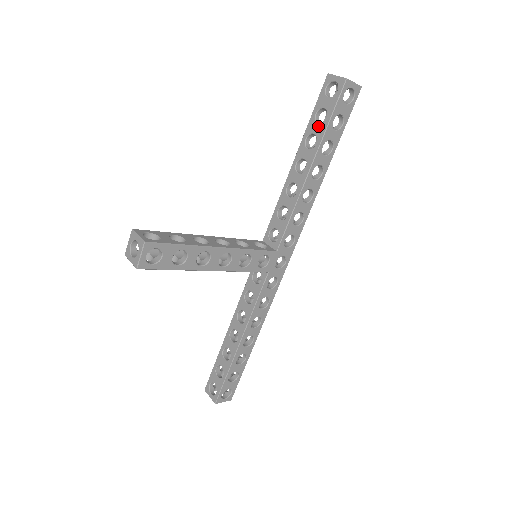
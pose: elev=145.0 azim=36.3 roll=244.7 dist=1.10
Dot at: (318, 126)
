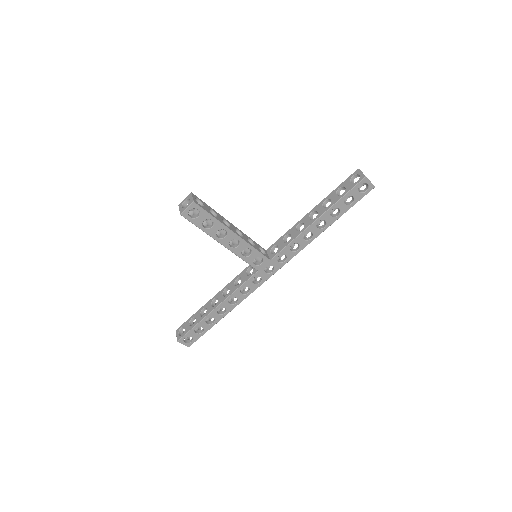
Dot at: (336, 196)
